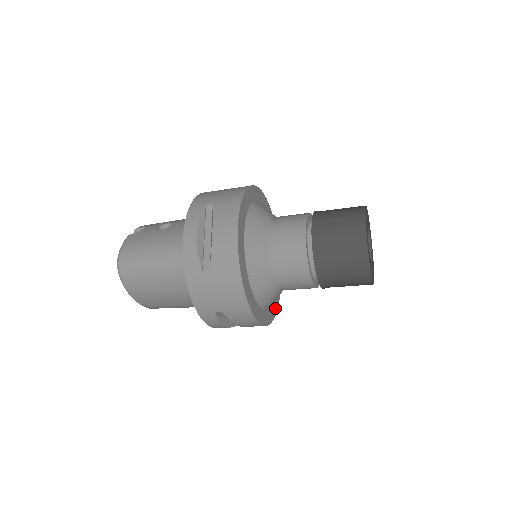
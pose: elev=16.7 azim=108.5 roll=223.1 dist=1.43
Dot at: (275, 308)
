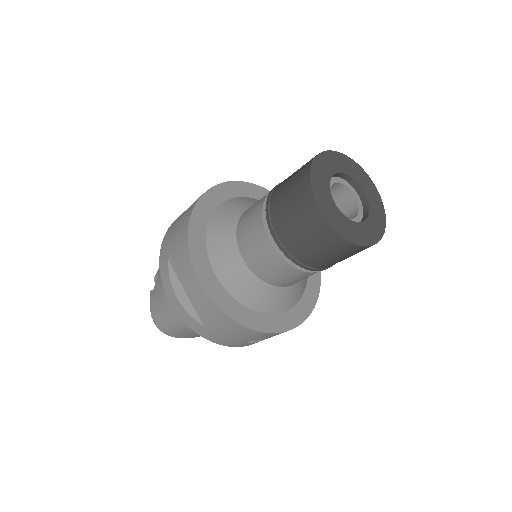
Dot at: (316, 279)
